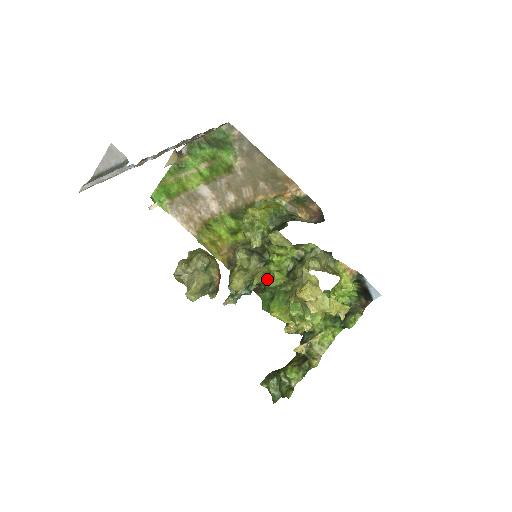
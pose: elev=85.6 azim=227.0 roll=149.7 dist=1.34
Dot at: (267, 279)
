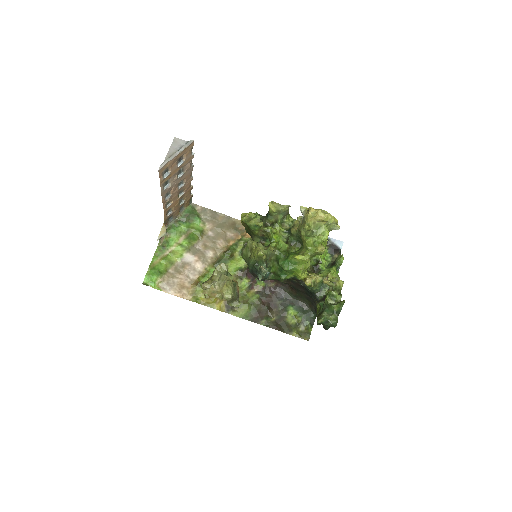
Dot at: (277, 249)
